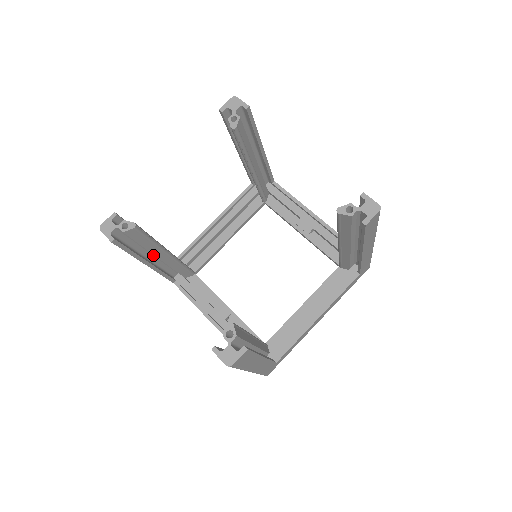
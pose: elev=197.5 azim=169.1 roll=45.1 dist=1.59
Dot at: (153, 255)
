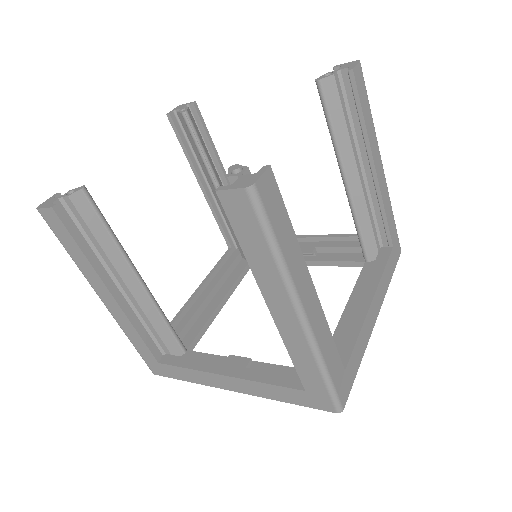
Dot at: (119, 290)
